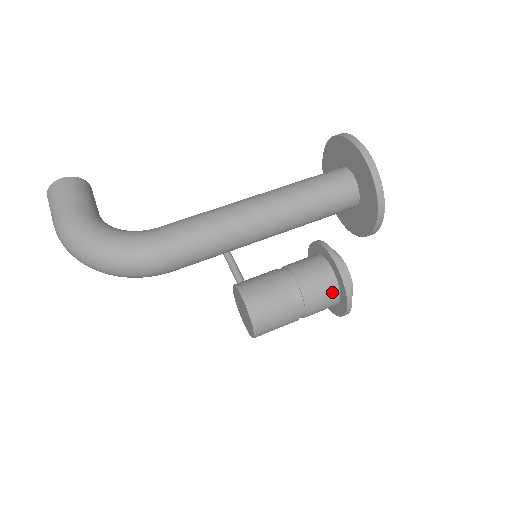
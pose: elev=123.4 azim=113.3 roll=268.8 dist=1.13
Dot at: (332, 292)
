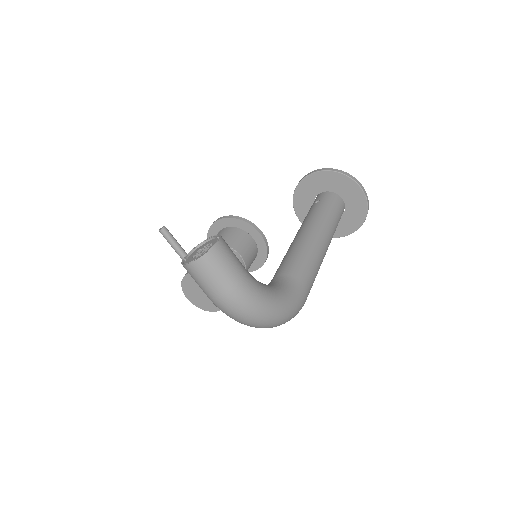
Dot at: occluded
